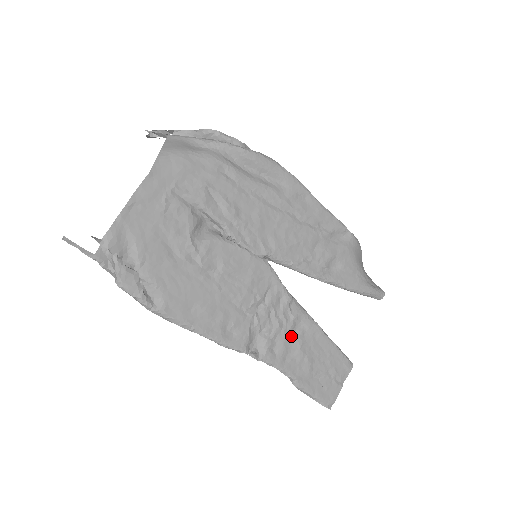
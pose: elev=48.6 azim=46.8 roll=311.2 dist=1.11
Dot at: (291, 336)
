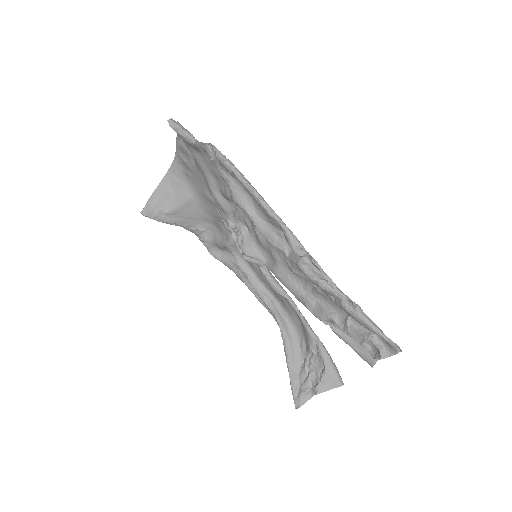
Dot at: (318, 291)
